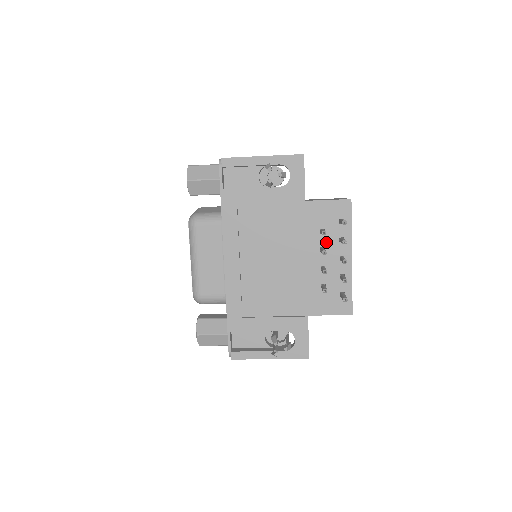
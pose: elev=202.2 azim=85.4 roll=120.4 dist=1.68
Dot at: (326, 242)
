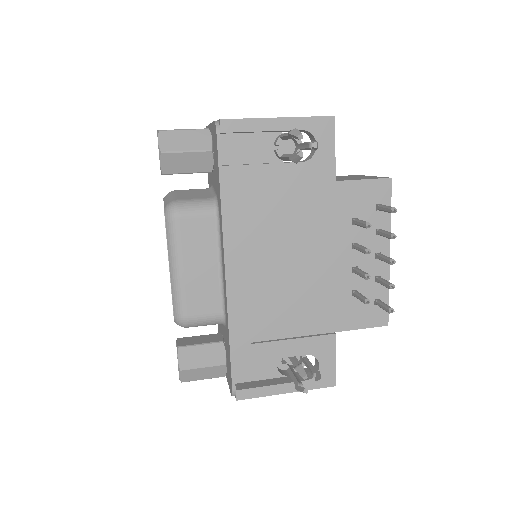
Dot at: (359, 235)
